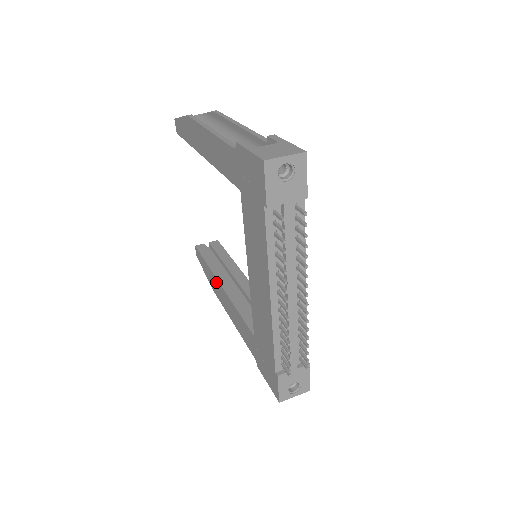
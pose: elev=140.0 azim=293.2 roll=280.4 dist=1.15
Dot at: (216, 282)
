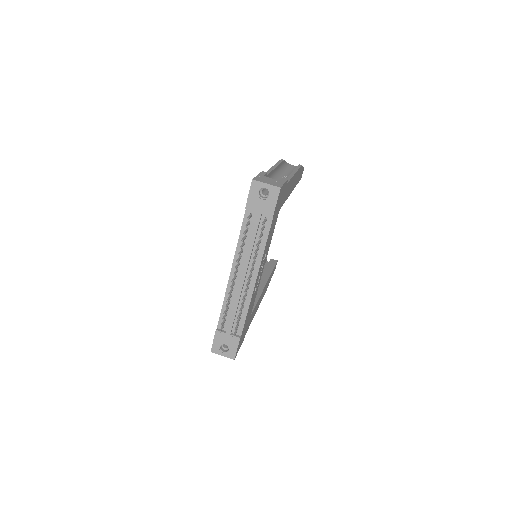
Dot at: occluded
